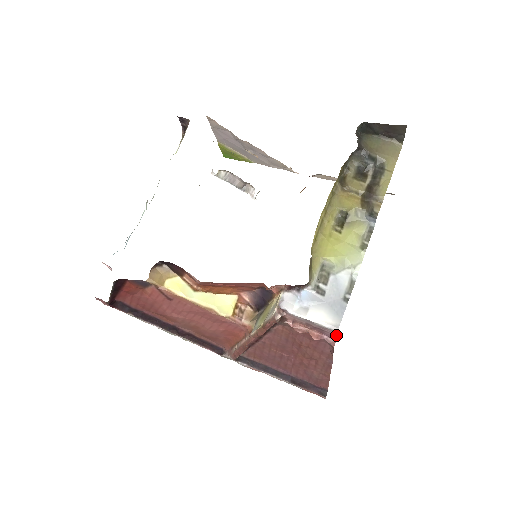
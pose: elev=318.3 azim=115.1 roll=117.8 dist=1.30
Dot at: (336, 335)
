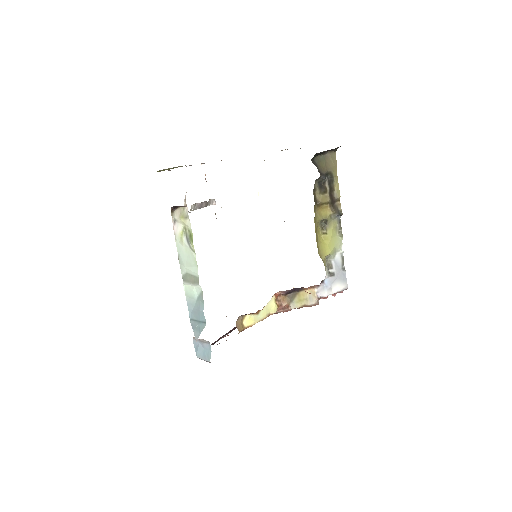
Dot at: occluded
